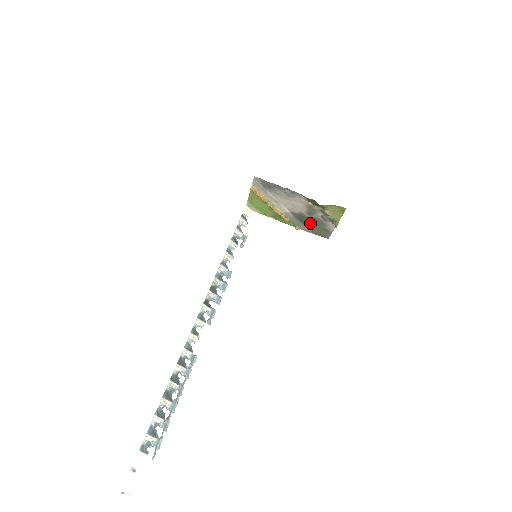
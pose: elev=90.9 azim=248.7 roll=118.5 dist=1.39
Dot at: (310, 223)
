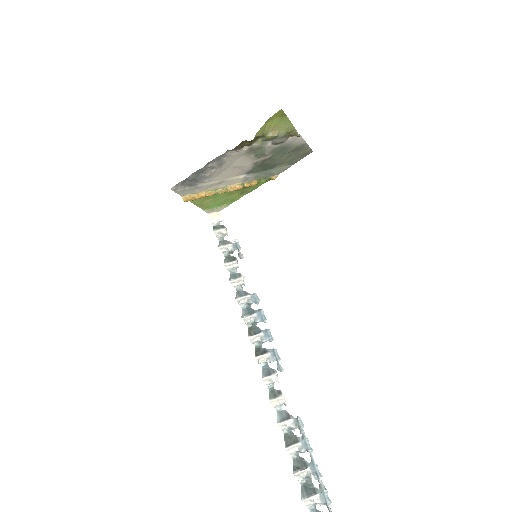
Dot at: (276, 161)
